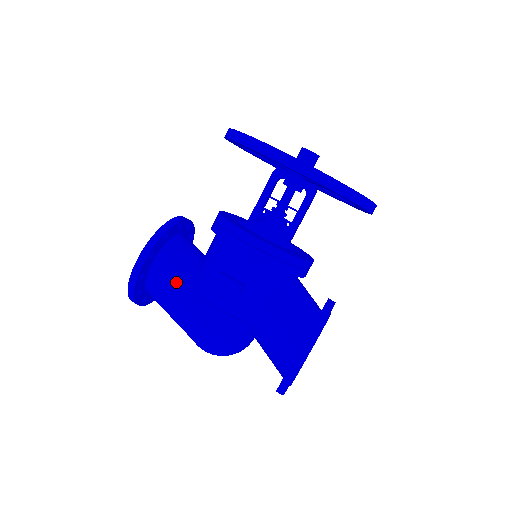
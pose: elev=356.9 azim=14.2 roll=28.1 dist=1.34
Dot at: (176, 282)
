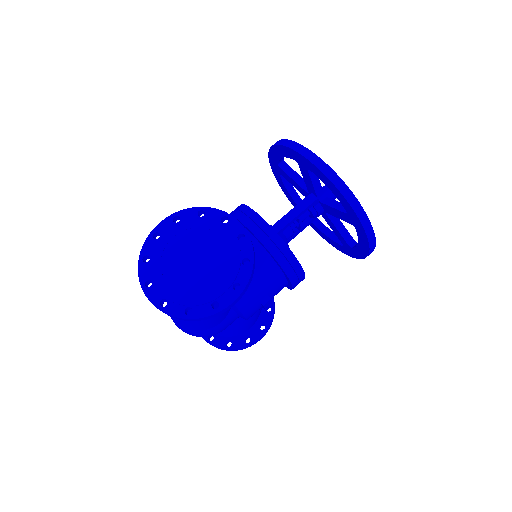
Dot at: occluded
